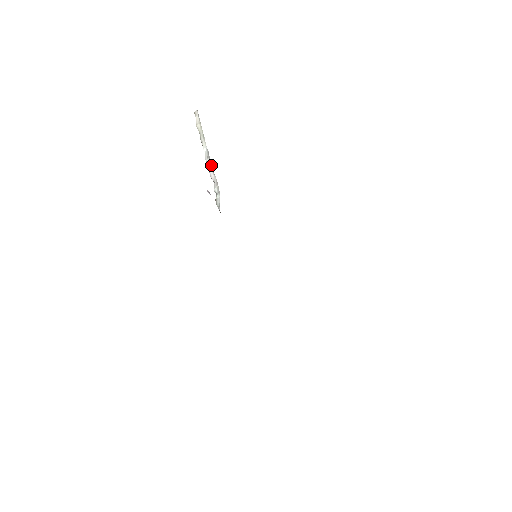
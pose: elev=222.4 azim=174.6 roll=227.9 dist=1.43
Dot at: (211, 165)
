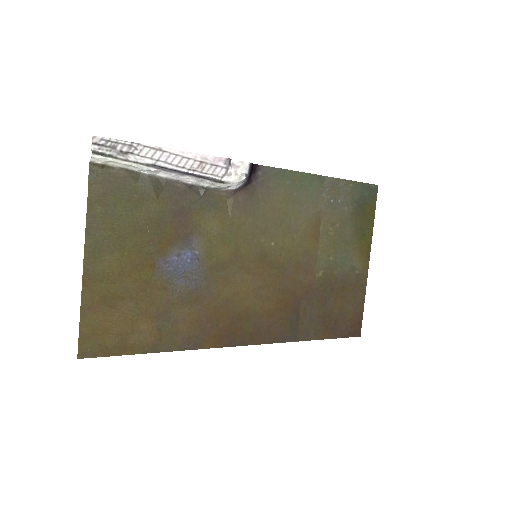
Dot at: (173, 174)
